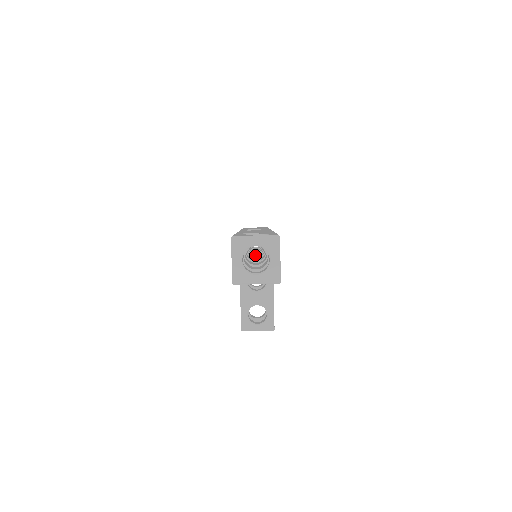
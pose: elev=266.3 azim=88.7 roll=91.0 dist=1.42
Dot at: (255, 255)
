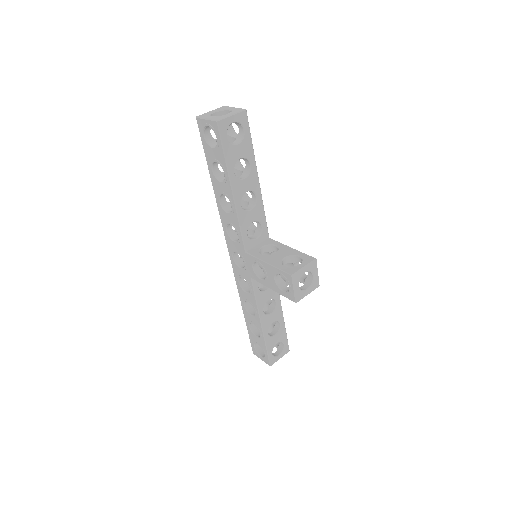
Dot at: occluded
